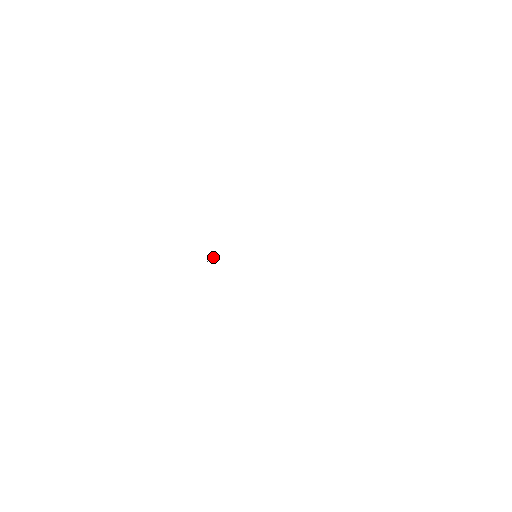
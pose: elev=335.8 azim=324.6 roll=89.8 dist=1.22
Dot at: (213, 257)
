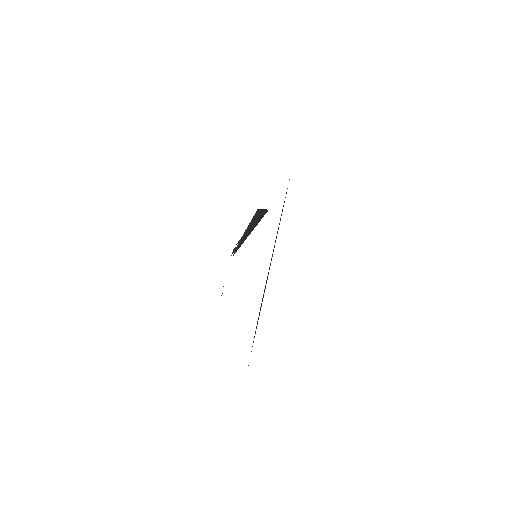
Dot at: occluded
